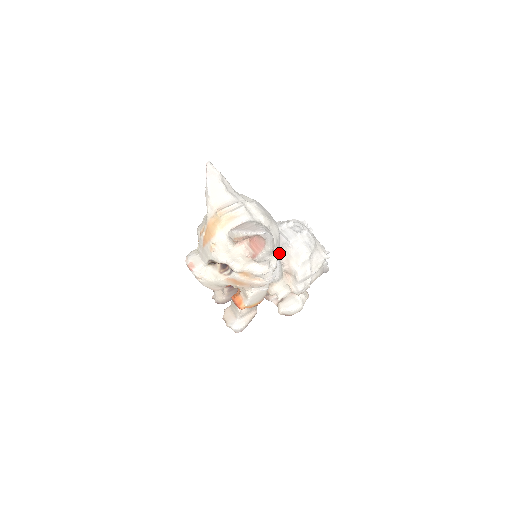
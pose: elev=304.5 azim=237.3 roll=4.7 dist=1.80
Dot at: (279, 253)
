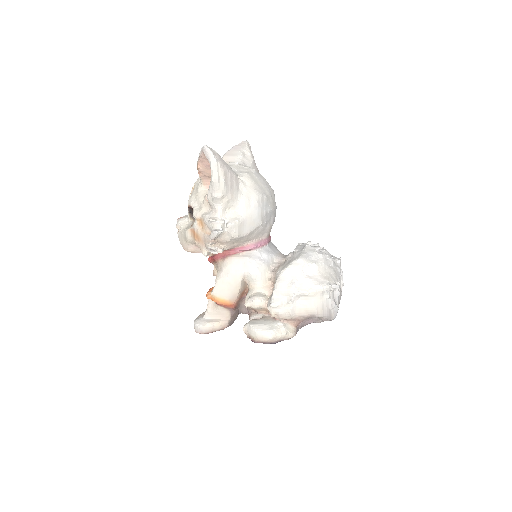
Dot at: (277, 259)
